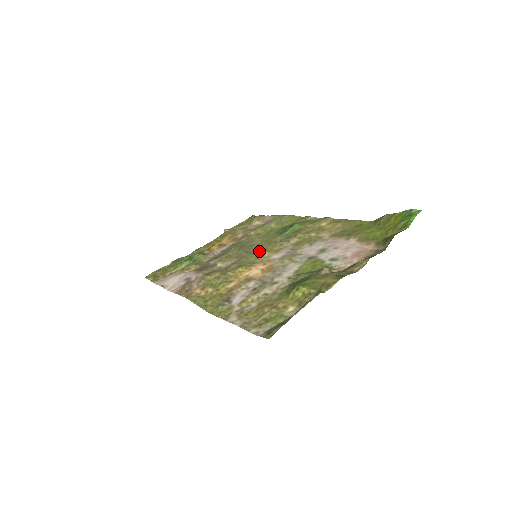
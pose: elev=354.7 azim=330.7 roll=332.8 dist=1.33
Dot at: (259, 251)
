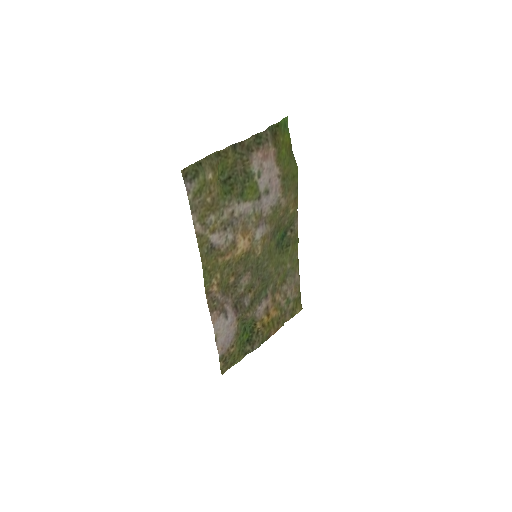
Dot at: (260, 256)
